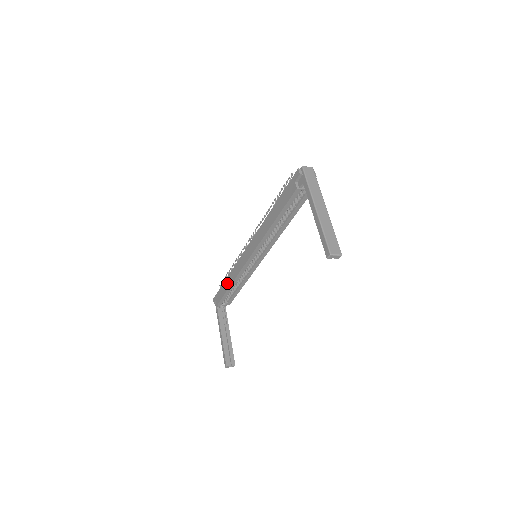
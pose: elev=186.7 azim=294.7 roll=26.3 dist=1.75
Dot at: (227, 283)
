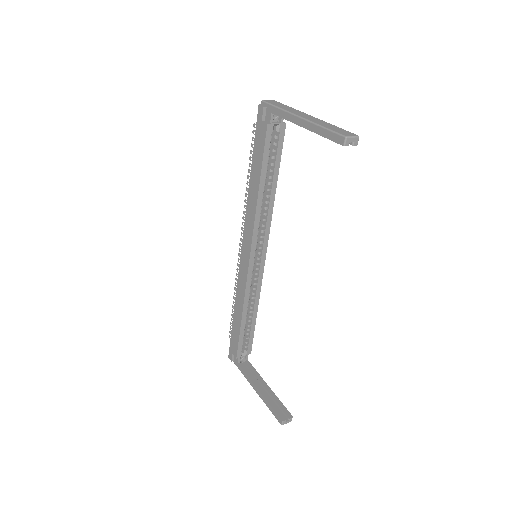
Dot at: (236, 319)
